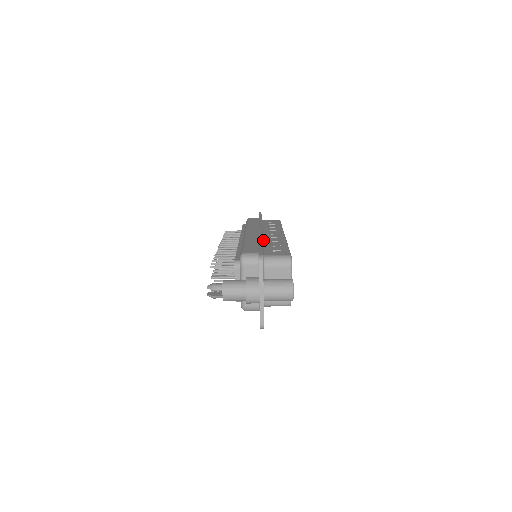
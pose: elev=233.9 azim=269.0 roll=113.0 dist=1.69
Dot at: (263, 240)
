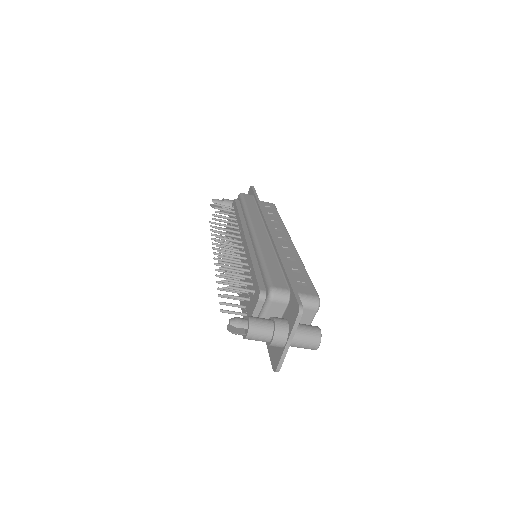
Dot at: occluded
